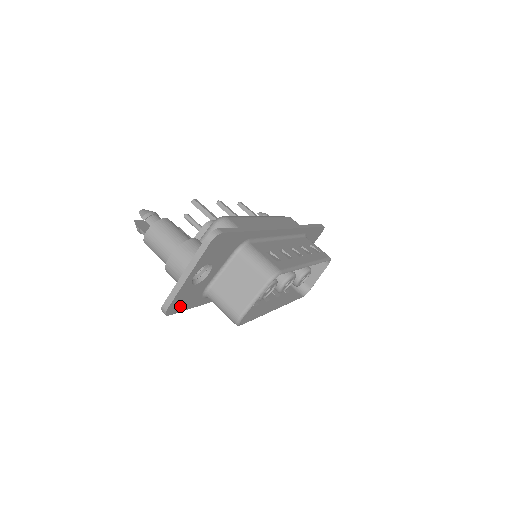
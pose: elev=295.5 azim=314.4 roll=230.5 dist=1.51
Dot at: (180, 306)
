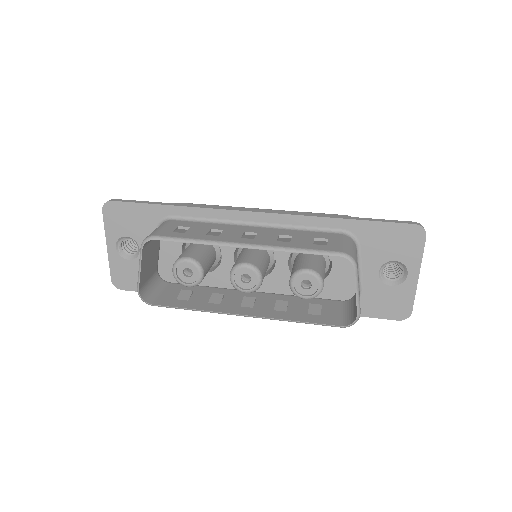
Dot at: (131, 283)
